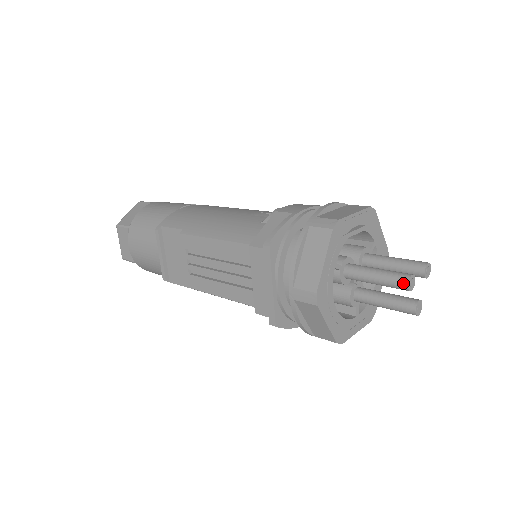
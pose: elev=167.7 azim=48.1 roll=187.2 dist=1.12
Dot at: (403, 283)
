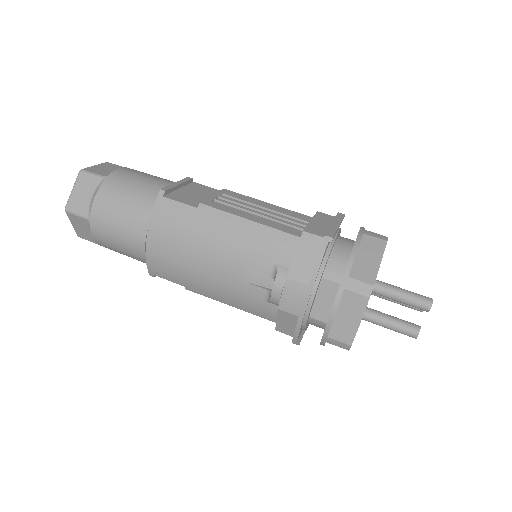
Dot at: occluded
